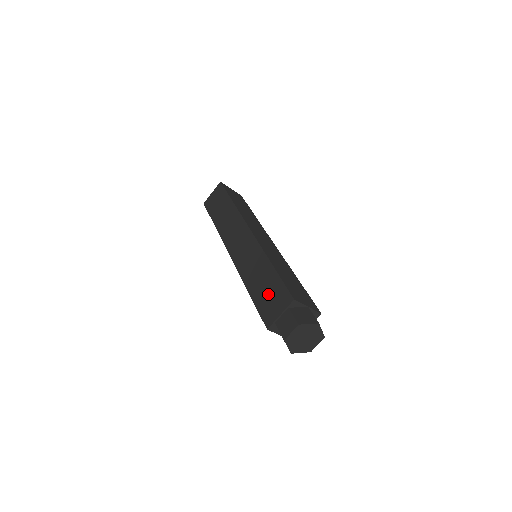
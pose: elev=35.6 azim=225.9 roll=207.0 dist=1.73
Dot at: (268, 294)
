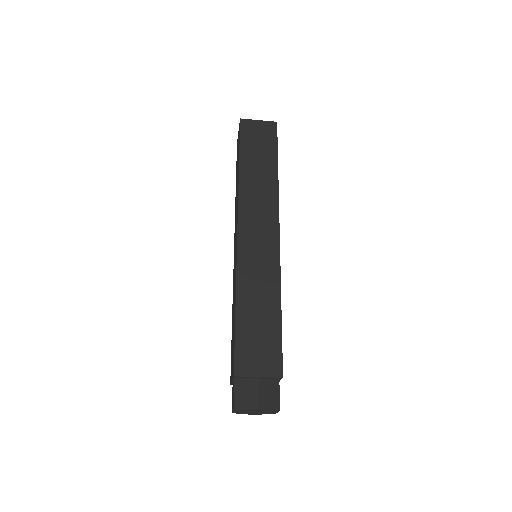
Dot at: (232, 343)
